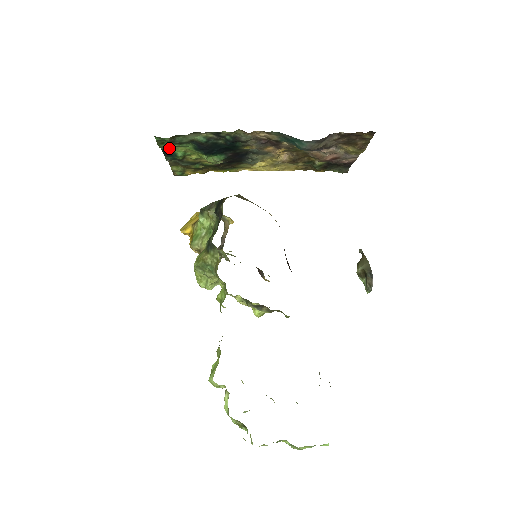
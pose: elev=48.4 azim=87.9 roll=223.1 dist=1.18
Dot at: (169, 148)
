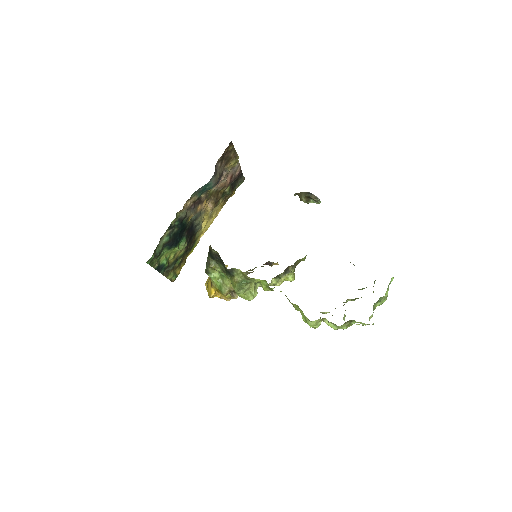
Dot at: (157, 264)
